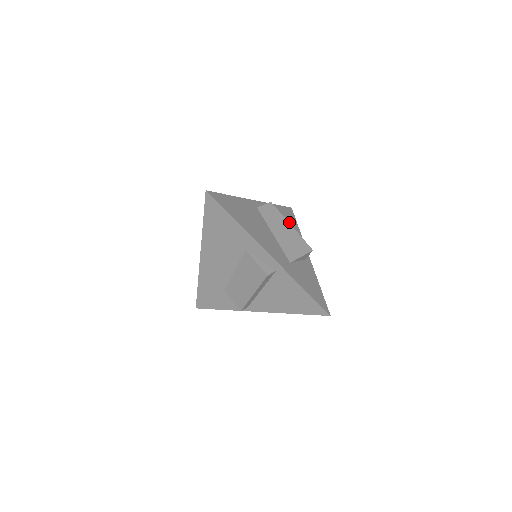
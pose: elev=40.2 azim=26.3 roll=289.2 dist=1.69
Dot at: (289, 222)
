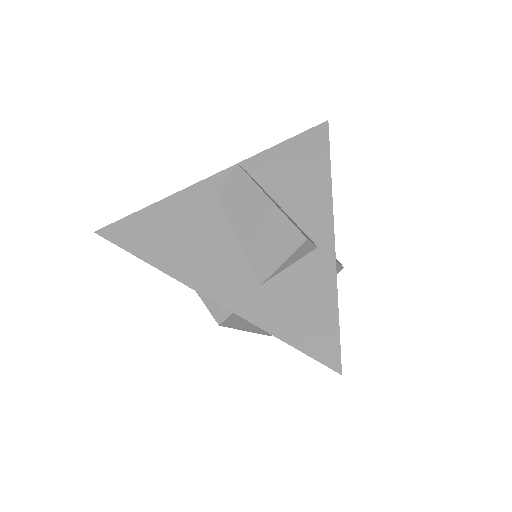
Dot at: (302, 169)
